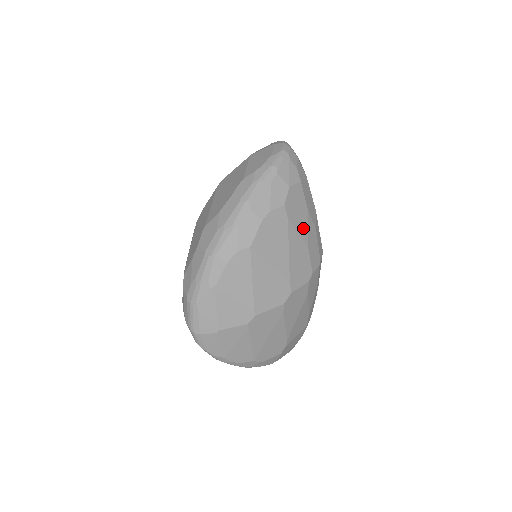
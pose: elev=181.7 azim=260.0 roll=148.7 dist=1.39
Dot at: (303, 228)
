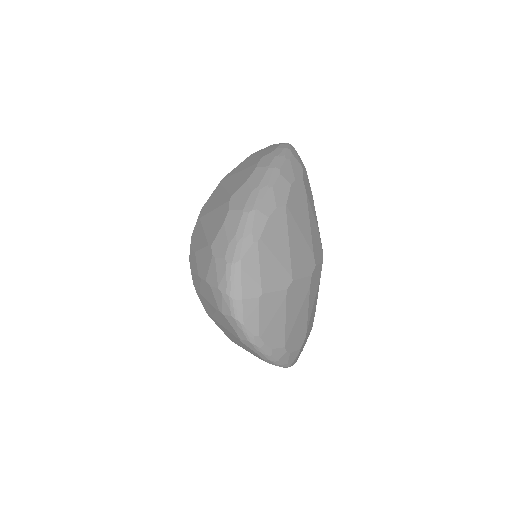
Dot at: (313, 209)
